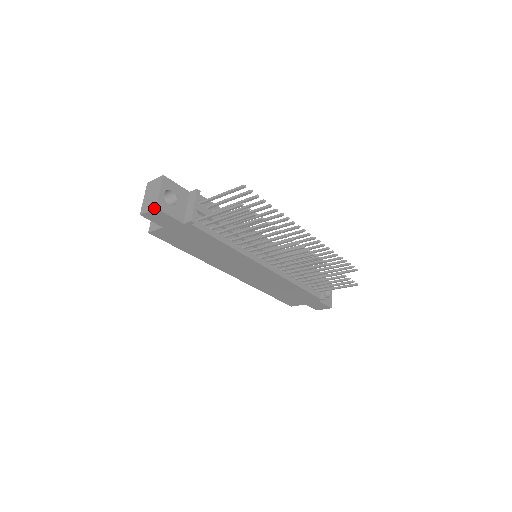
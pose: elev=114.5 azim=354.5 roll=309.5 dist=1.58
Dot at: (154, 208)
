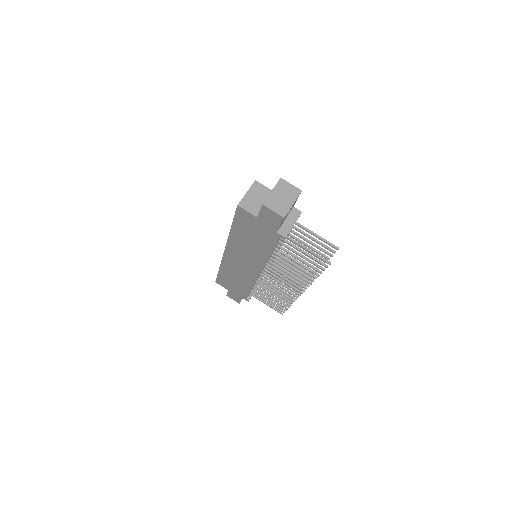
Dot at: (282, 216)
